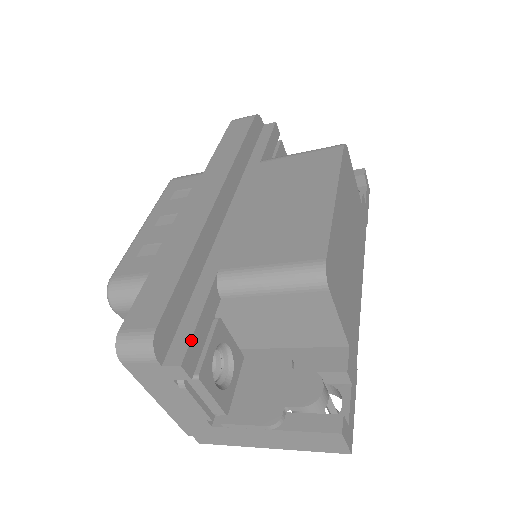
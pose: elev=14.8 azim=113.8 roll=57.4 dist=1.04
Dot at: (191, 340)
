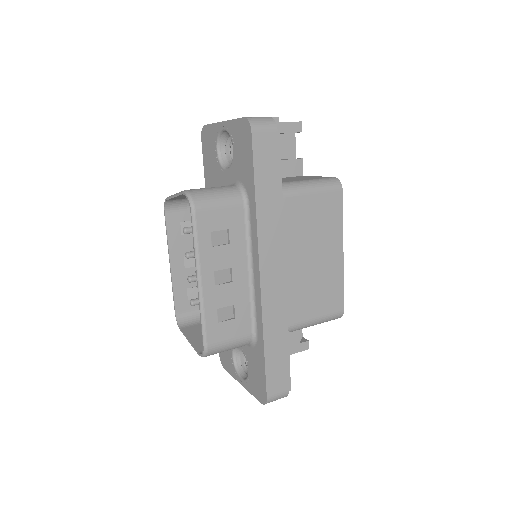
Dot at: occluded
